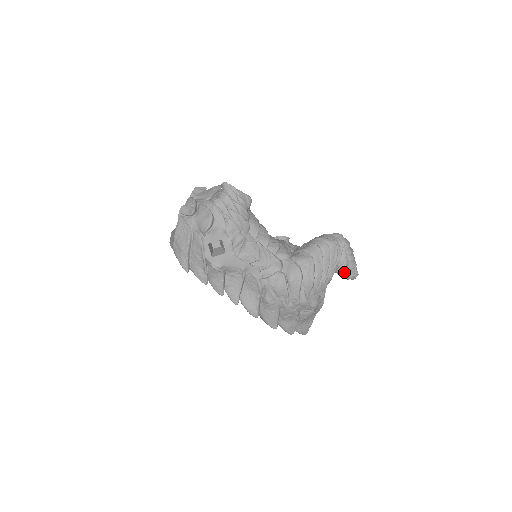
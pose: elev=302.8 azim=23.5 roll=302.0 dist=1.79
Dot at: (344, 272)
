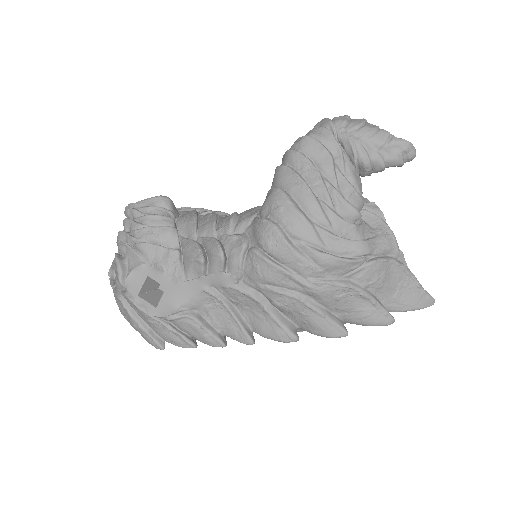
Dot at: (375, 161)
